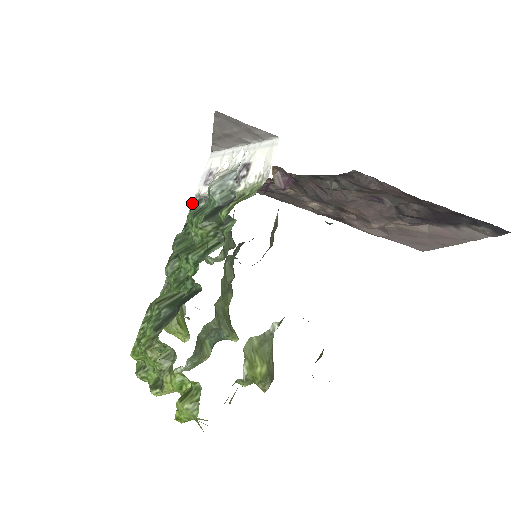
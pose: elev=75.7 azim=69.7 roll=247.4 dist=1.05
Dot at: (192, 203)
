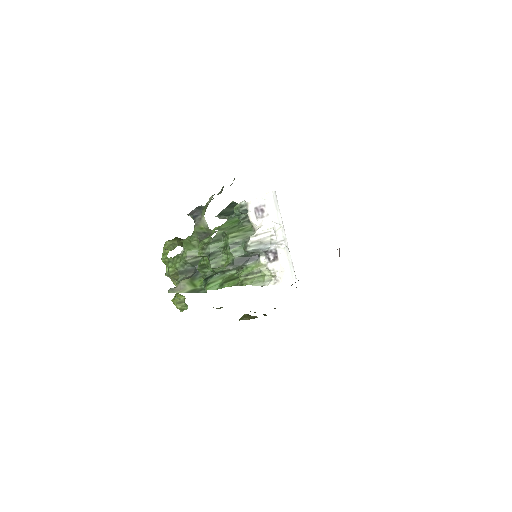
Dot at: (240, 210)
